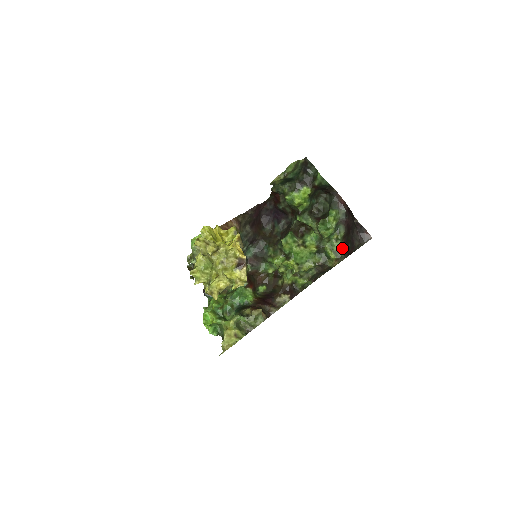
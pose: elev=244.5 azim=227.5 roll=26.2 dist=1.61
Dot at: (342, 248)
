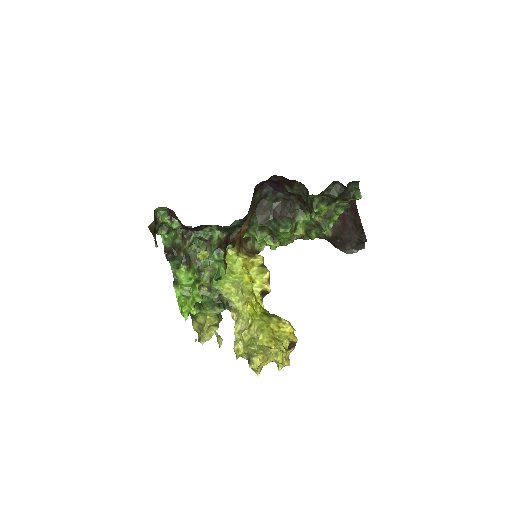
Dot at: (328, 236)
